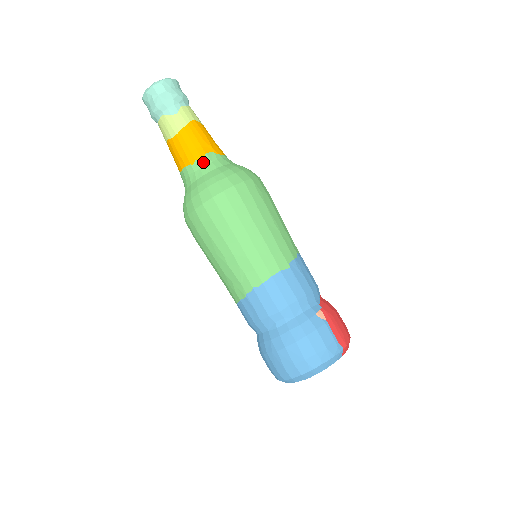
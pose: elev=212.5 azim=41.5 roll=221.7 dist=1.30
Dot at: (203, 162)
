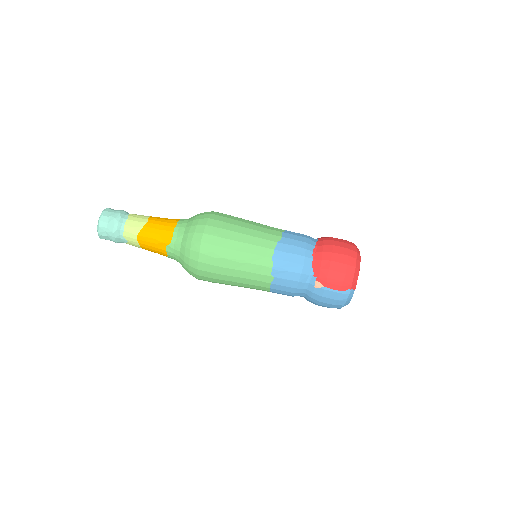
Dot at: (171, 256)
